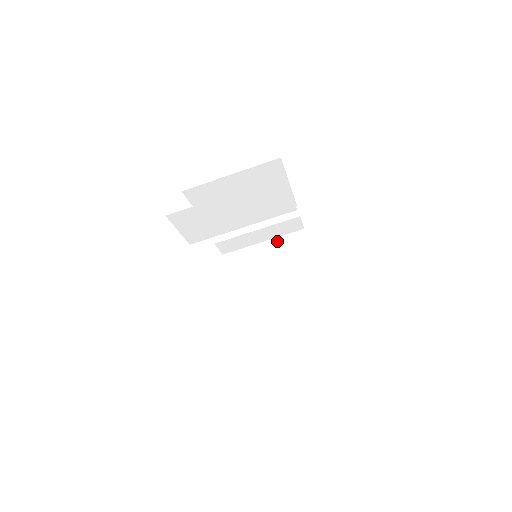
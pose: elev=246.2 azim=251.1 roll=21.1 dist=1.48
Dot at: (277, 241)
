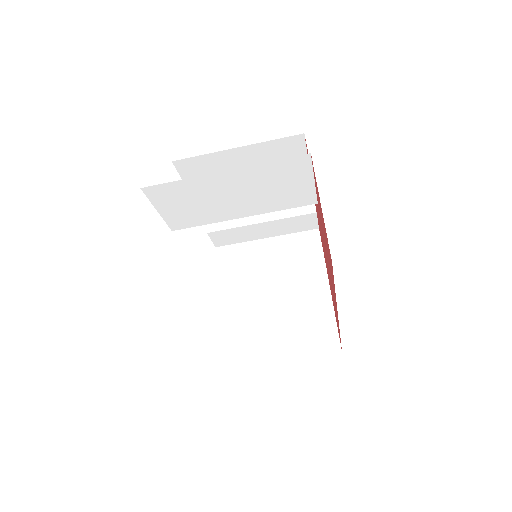
Dot at: (284, 239)
